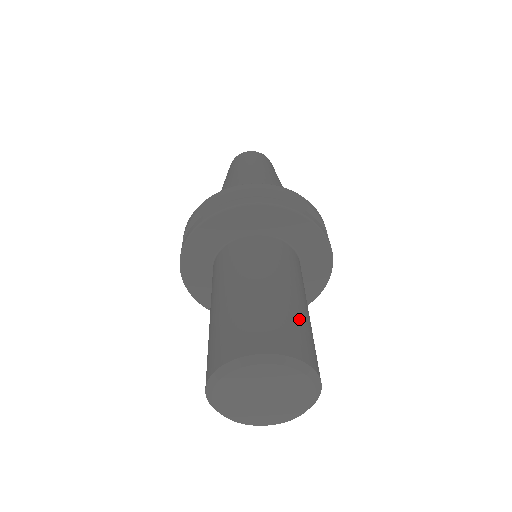
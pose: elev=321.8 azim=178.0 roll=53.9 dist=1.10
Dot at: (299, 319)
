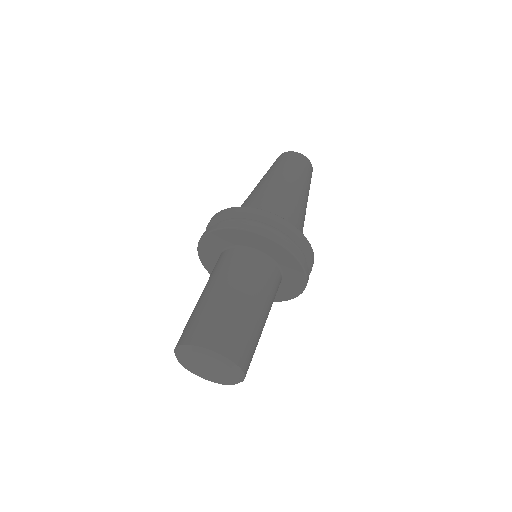
Dot at: (236, 322)
